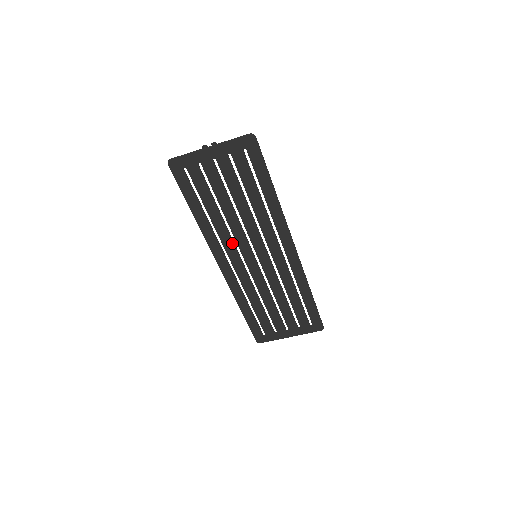
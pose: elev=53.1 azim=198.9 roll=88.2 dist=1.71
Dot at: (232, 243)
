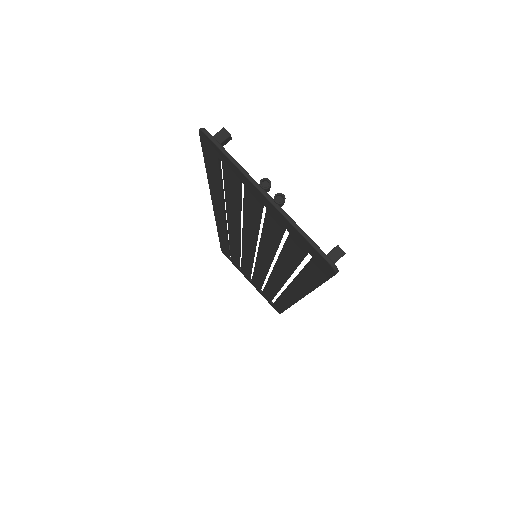
Dot at: (238, 230)
